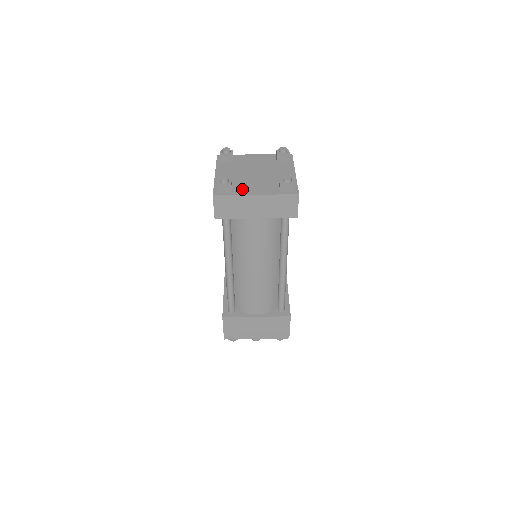
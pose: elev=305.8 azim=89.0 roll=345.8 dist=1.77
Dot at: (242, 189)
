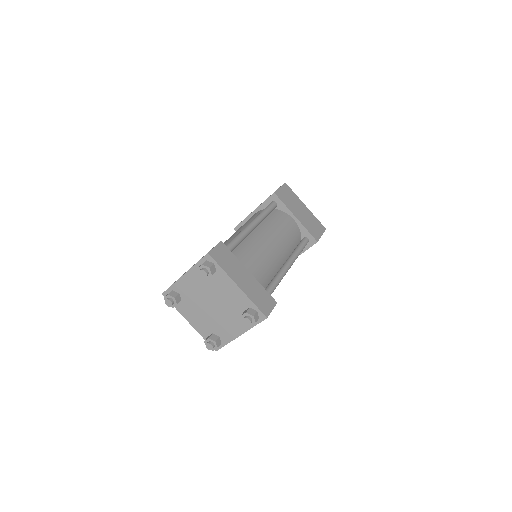
Dot at: (185, 310)
